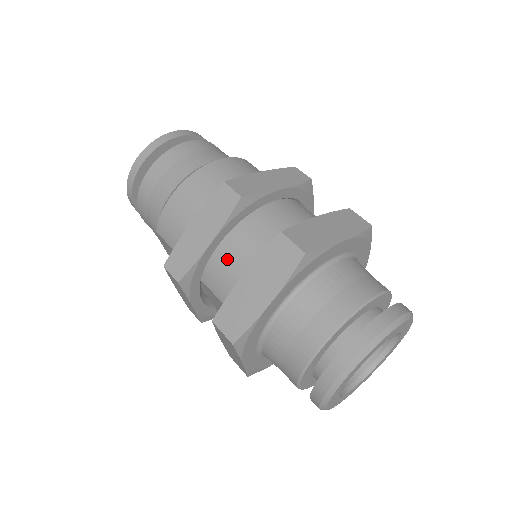
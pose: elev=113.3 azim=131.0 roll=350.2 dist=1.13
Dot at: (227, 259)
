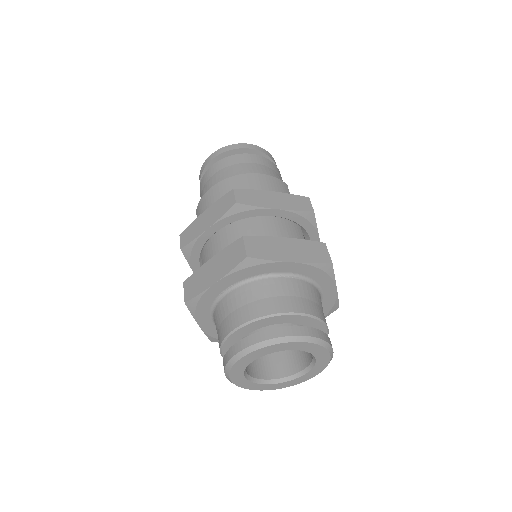
Dot at: (215, 245)
